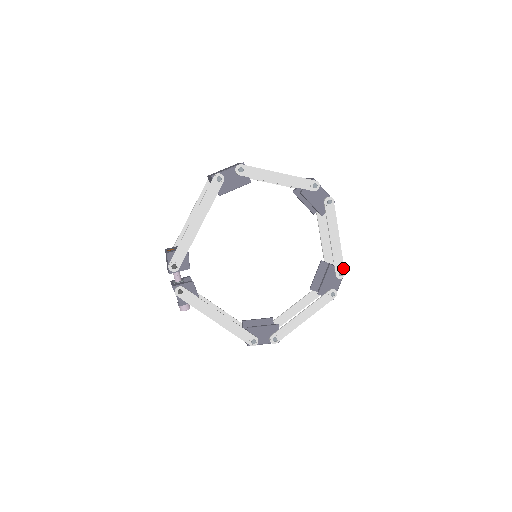
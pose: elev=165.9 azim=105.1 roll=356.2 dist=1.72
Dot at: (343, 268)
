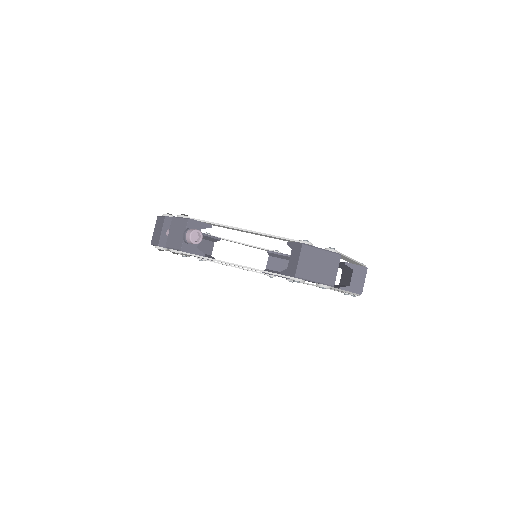
Dot at: occluded
